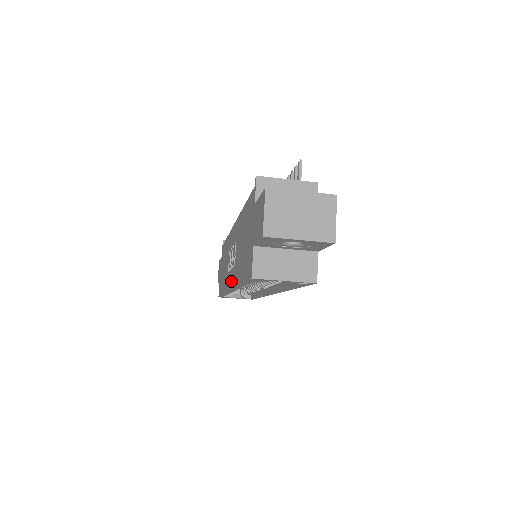
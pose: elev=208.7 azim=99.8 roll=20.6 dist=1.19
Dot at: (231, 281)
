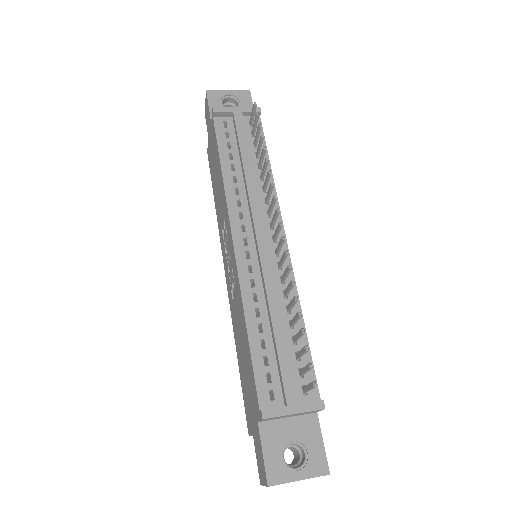
Dot at: (227, 284)
